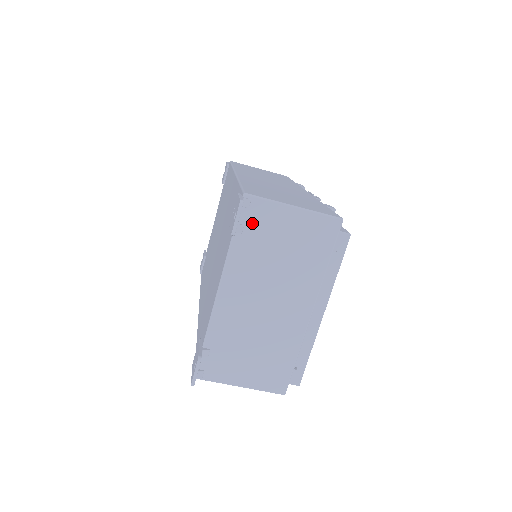
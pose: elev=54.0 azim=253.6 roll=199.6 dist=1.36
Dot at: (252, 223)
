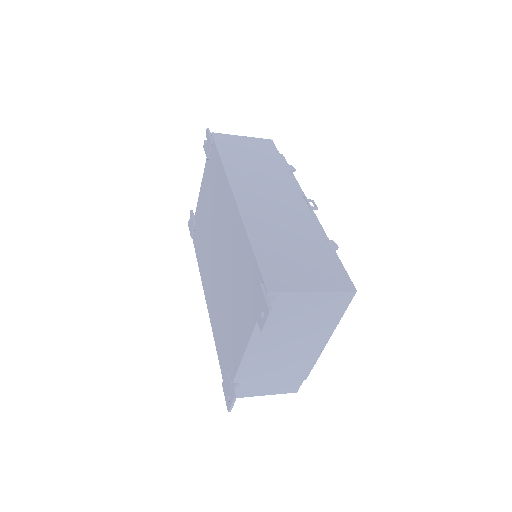
Dot at: (275, 310)
